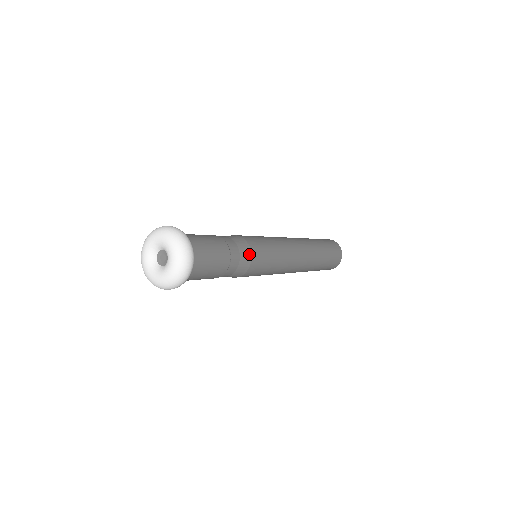
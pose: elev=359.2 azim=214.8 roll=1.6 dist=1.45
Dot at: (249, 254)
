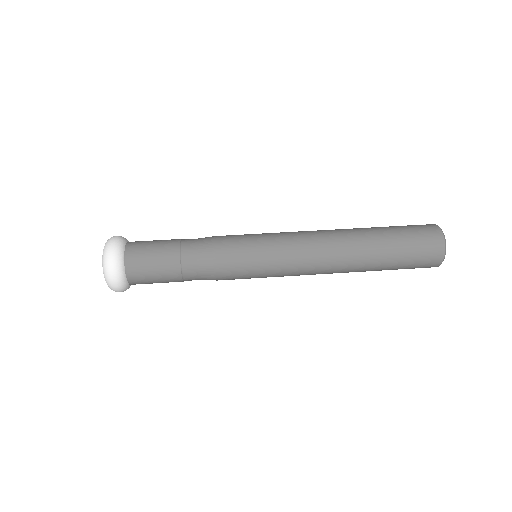
Dot at: (213, 270)
